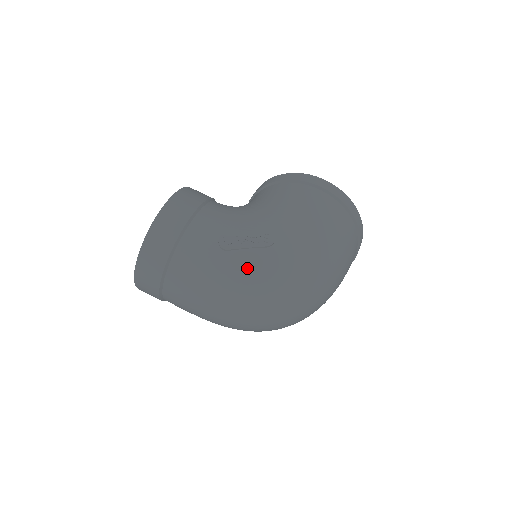
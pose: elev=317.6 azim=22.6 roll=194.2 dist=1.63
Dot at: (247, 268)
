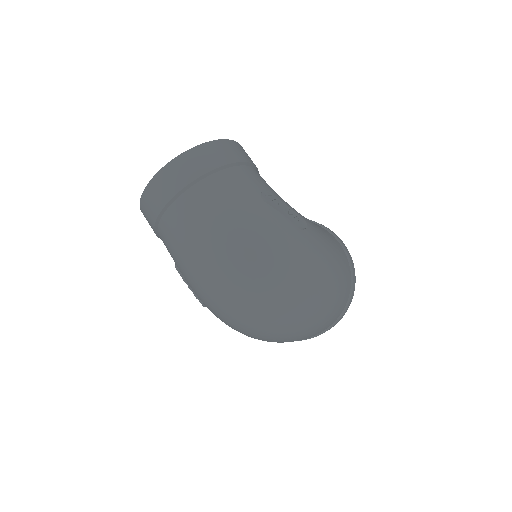
Dot at: (275, 226)
